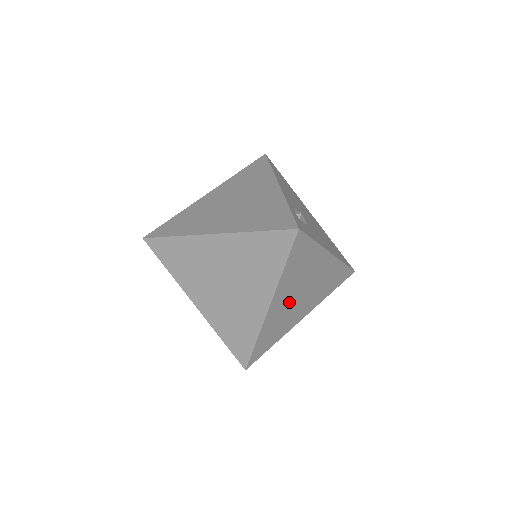
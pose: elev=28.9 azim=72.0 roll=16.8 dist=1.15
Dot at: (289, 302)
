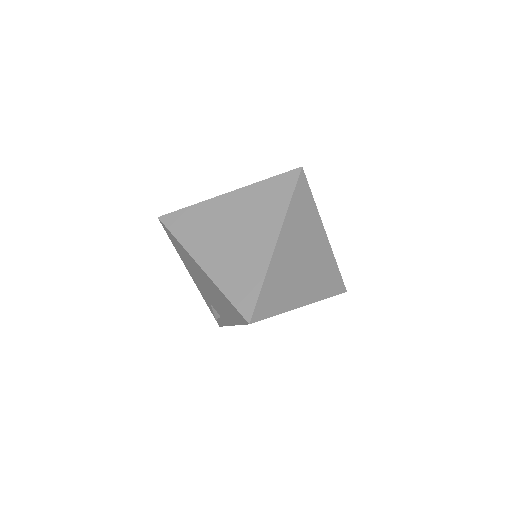
Dot at: (293, 259)
